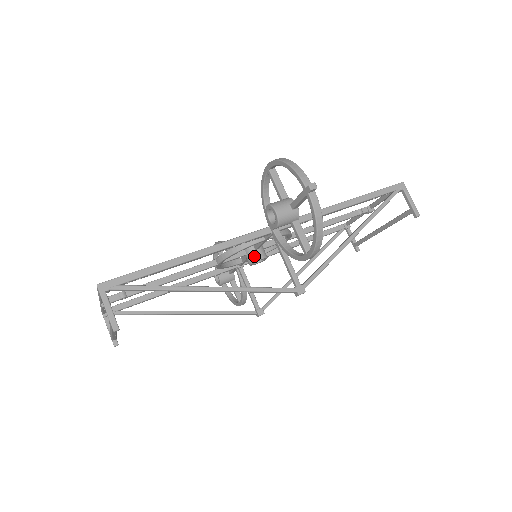
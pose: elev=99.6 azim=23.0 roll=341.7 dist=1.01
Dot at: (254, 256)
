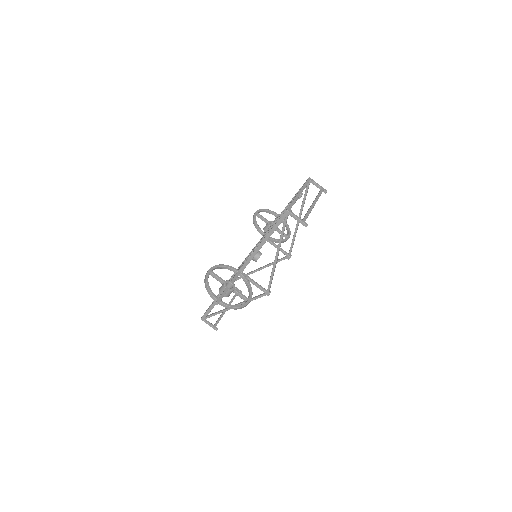
Dot at: (253, 260)
